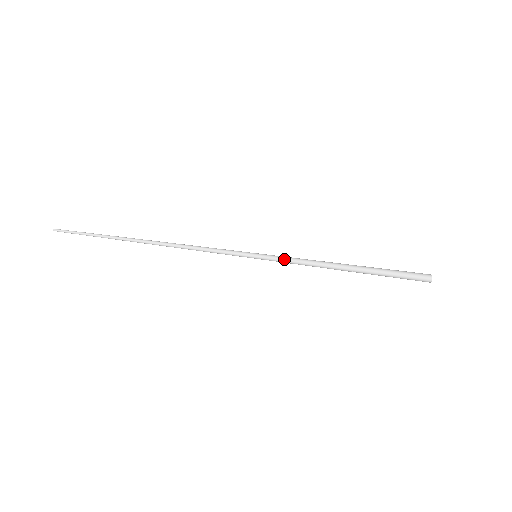
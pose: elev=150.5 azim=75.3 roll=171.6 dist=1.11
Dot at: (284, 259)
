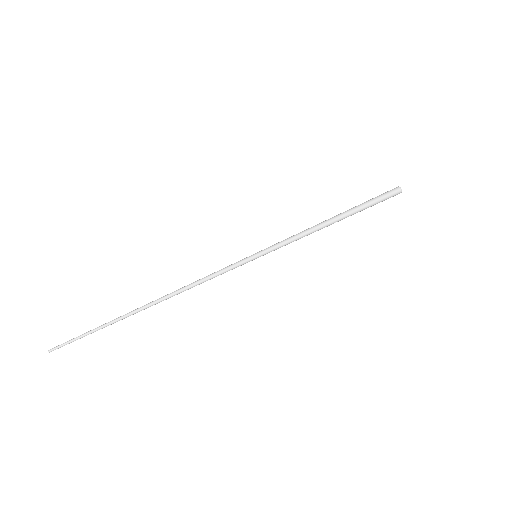
Dot at: (281, 244)
